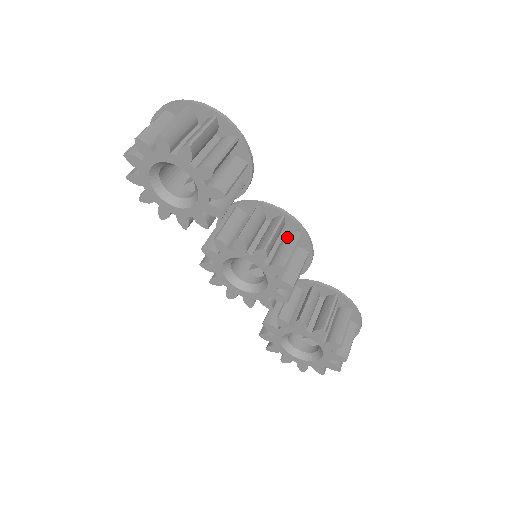
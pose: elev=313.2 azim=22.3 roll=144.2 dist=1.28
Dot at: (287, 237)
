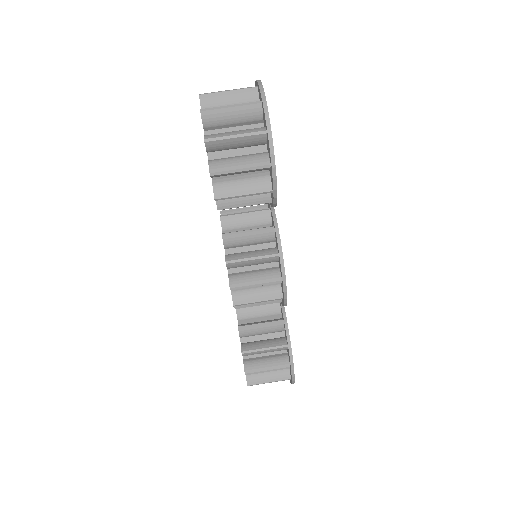
Dot at: (270, 271)
